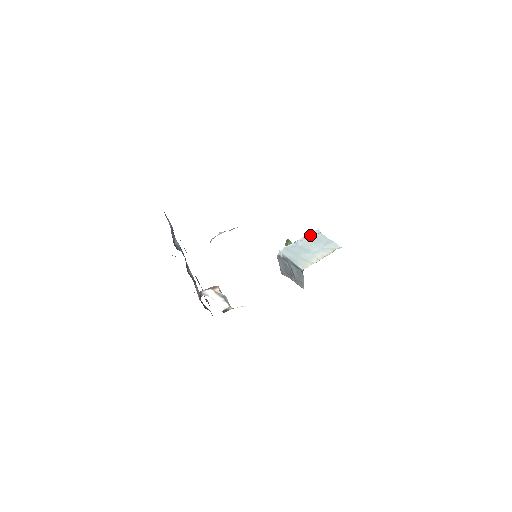
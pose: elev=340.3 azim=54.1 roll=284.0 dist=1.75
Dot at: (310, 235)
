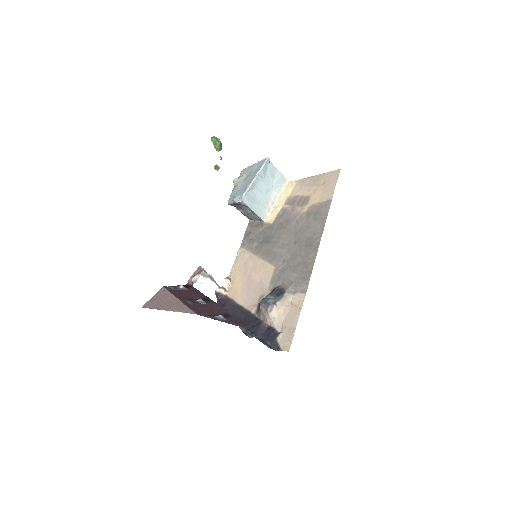
Dot at: (264, 169)
